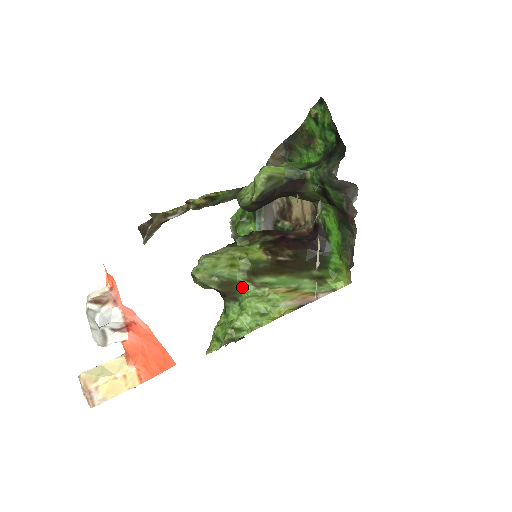
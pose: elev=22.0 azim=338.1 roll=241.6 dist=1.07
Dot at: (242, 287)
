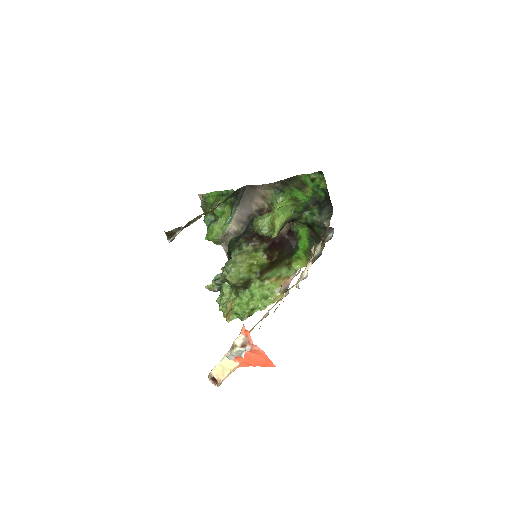
Dot at: (252, 281)
